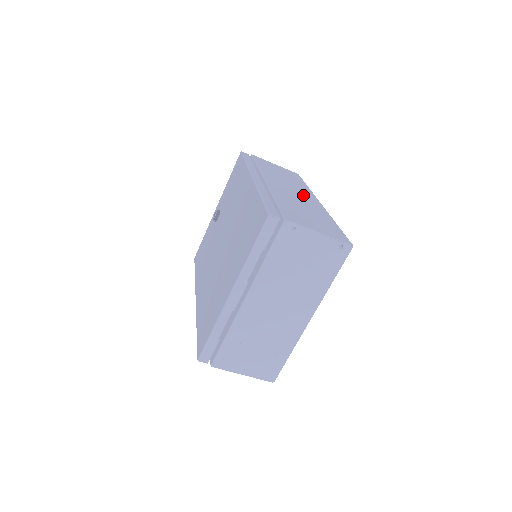
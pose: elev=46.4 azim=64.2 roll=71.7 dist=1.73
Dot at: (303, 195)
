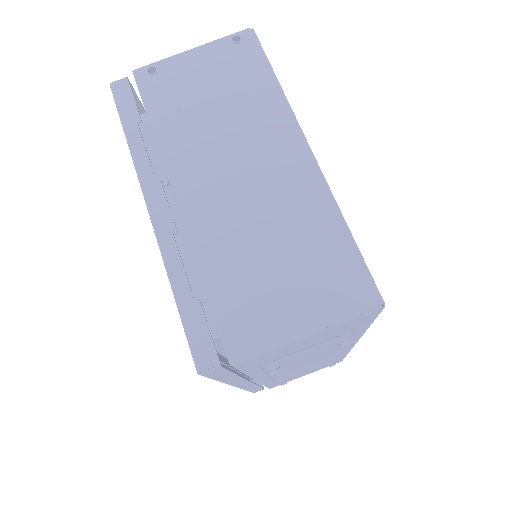
Dot at: occluded
